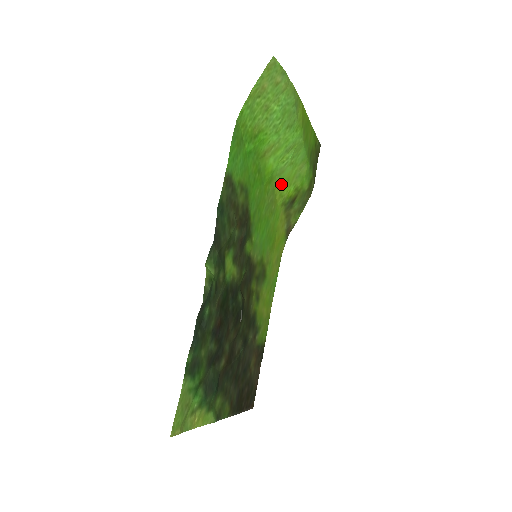
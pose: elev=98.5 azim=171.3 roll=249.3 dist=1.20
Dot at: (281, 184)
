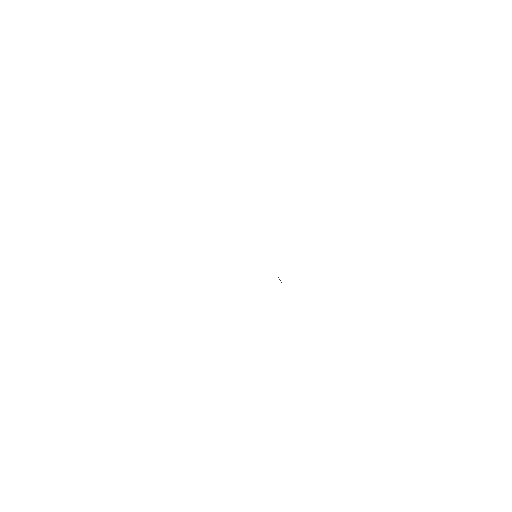
Dot at: occluded
